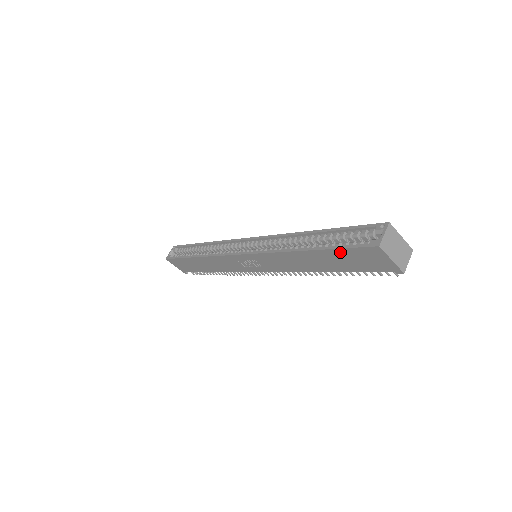
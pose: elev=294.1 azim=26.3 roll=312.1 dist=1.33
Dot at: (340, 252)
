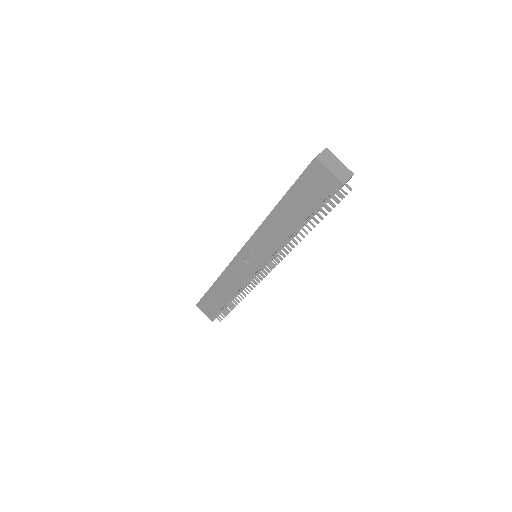
Dot at: (297, 188)
